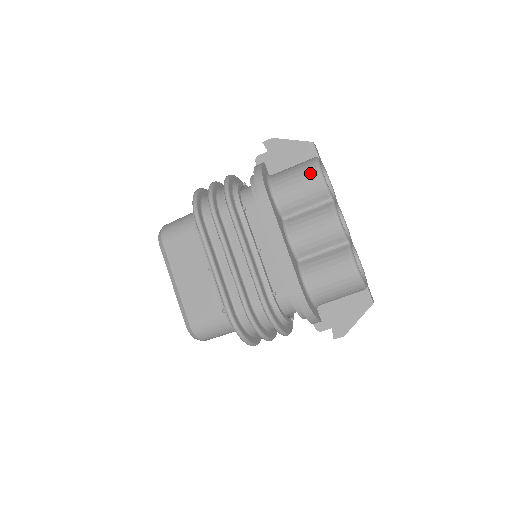
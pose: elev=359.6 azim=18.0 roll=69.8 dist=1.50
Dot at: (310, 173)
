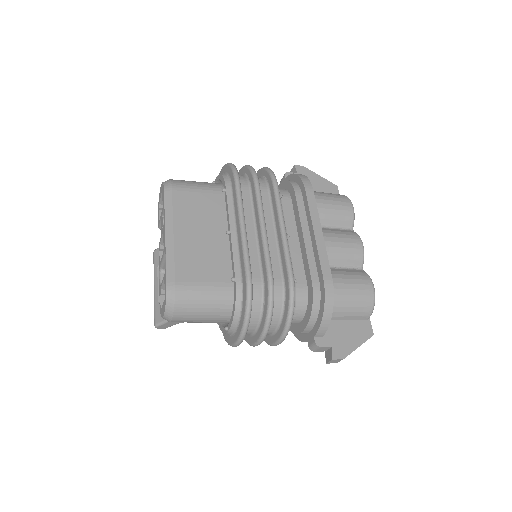
Dot at: (343, 199)
